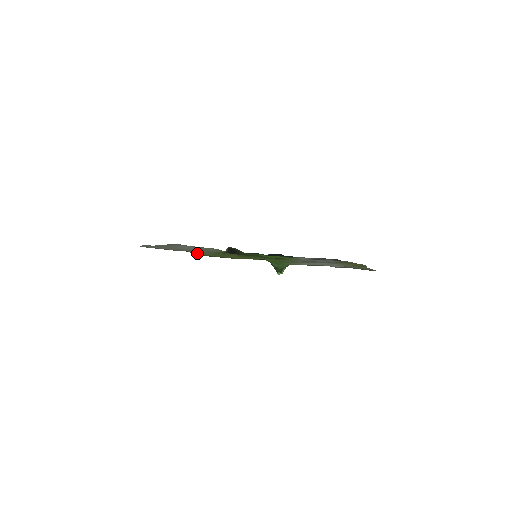
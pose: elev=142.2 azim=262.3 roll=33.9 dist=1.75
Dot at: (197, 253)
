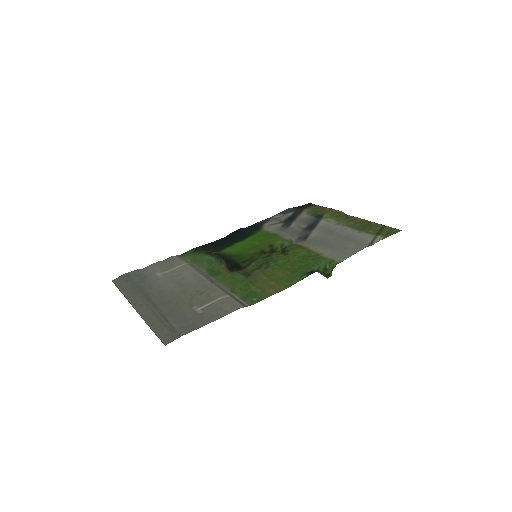
Dot at: (240, 301)
